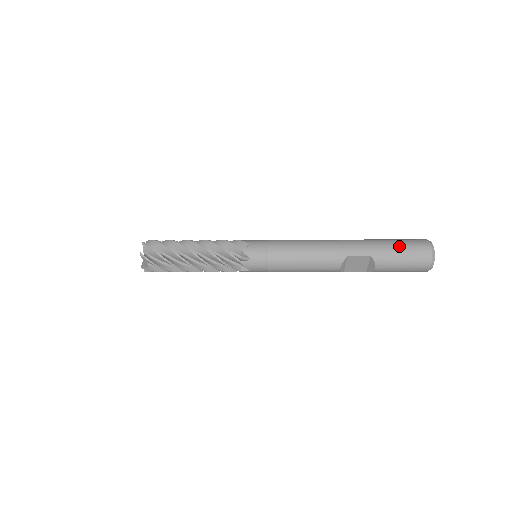
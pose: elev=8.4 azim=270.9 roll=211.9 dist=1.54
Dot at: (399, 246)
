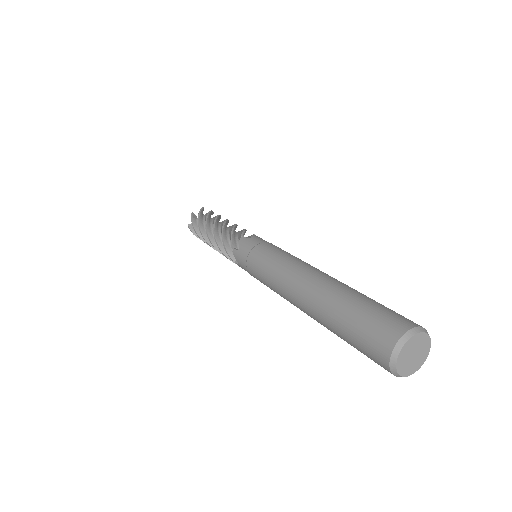
Dot at: (353, 345)
